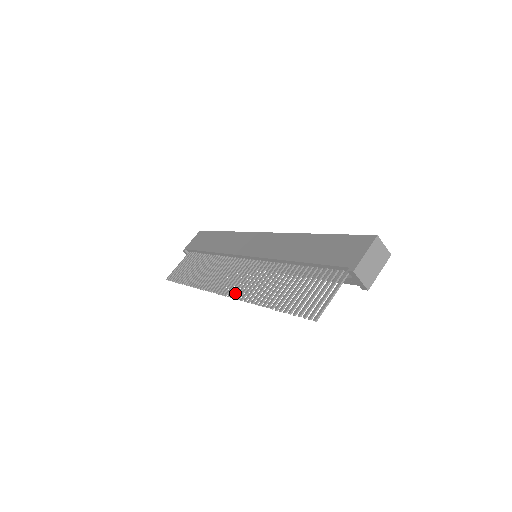
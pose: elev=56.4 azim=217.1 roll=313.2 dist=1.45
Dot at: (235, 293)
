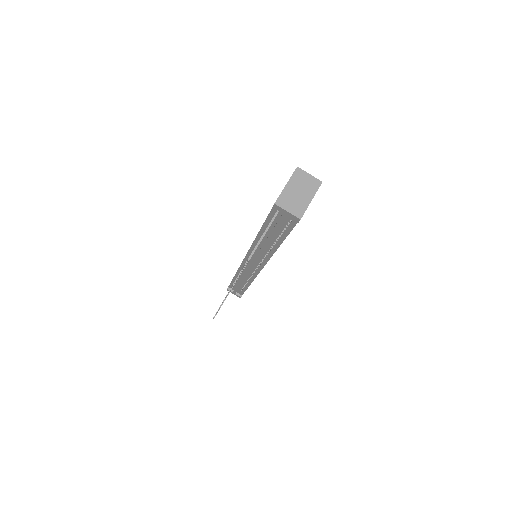
Dot at: occluded
